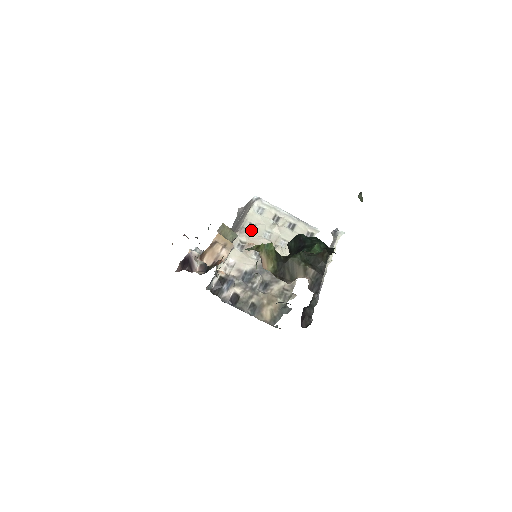
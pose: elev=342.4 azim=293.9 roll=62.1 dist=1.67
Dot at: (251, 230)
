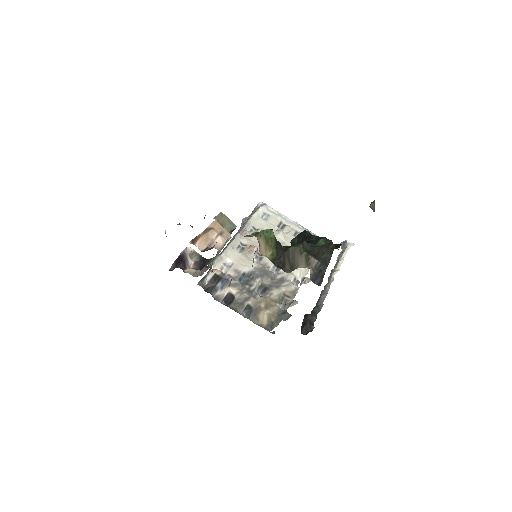
Dot at: occluded
